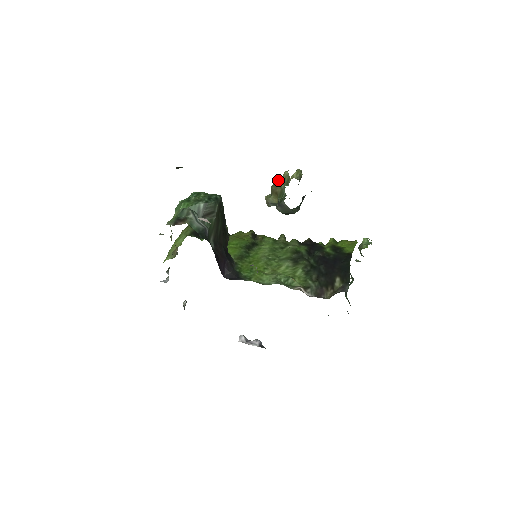
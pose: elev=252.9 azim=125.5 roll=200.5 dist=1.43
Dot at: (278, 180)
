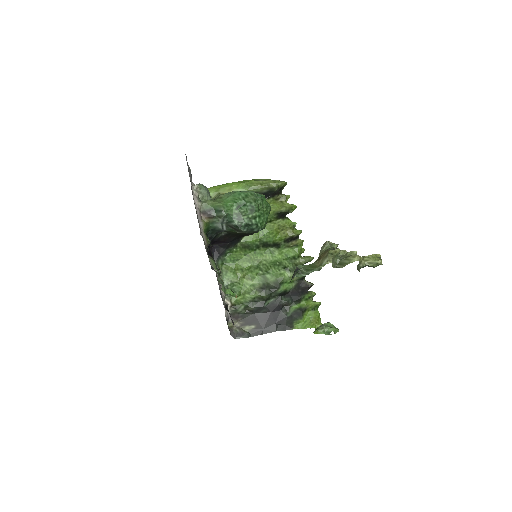
Dot at: (328, 260)
